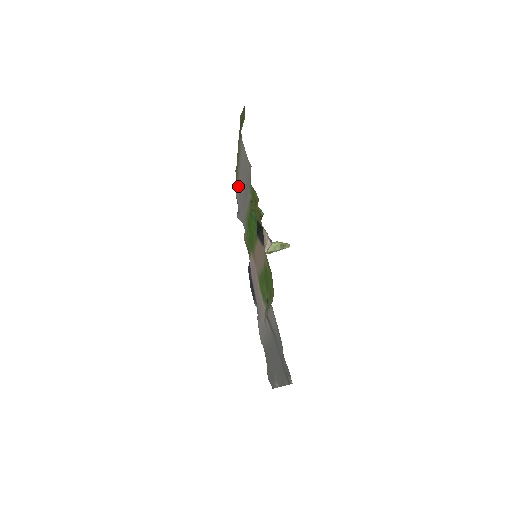
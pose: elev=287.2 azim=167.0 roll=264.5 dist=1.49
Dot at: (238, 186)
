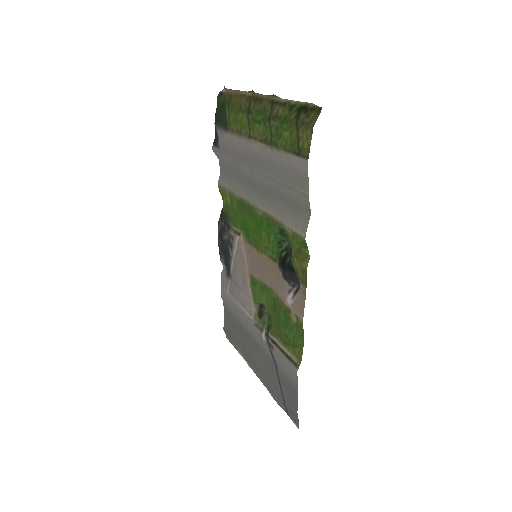
Dot at: (240, 143)
